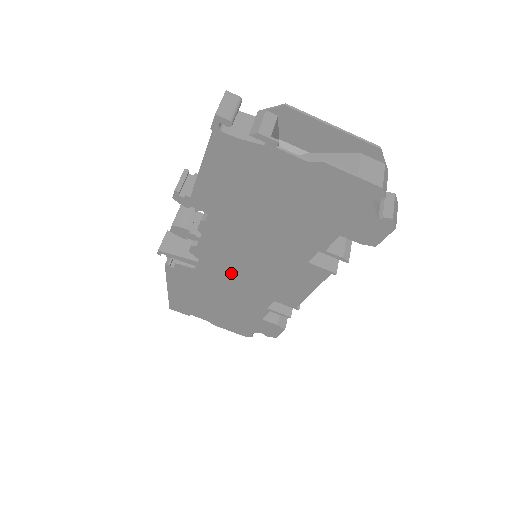
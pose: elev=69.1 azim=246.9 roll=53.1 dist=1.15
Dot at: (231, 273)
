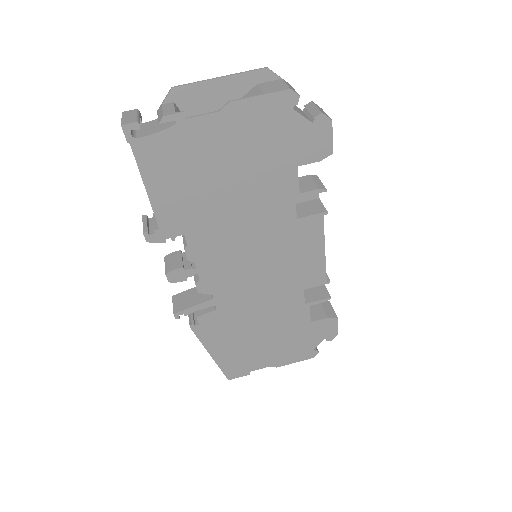
Dot at: (247, 288)
